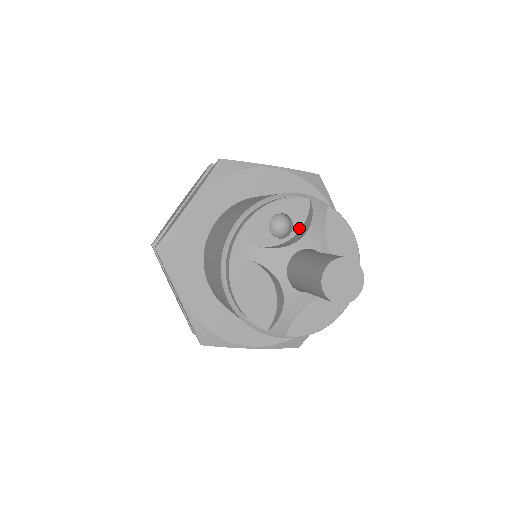
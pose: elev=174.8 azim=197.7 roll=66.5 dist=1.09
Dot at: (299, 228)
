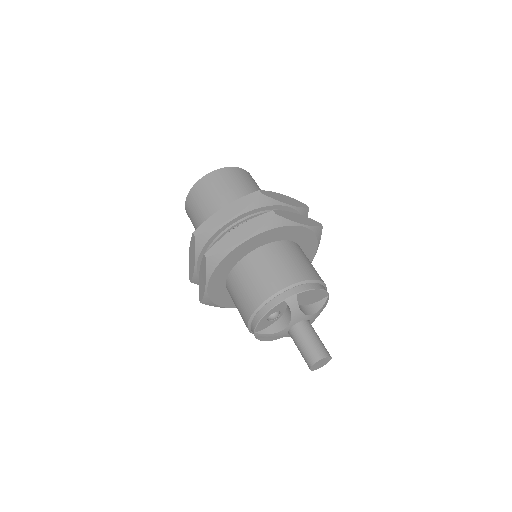
Dot at: (285, 310)
